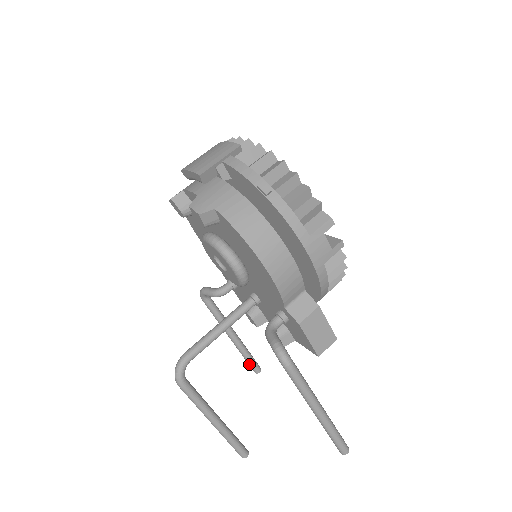
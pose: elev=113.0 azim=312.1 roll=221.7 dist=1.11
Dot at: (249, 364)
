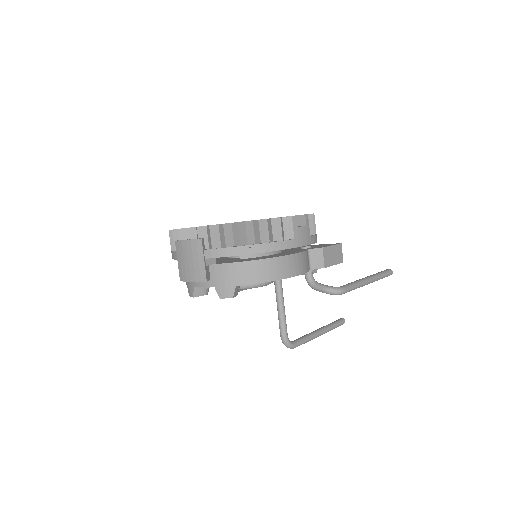
Dot at: occluded
